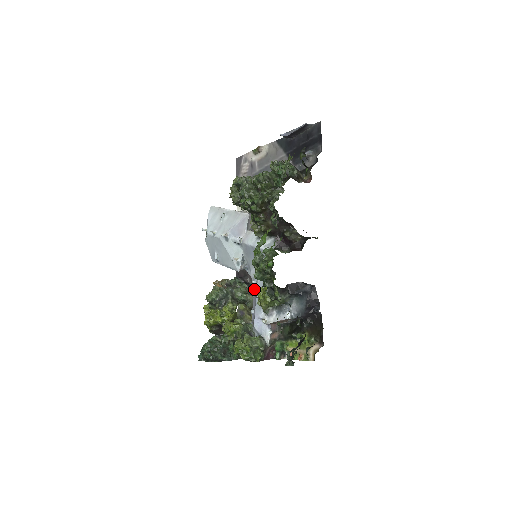
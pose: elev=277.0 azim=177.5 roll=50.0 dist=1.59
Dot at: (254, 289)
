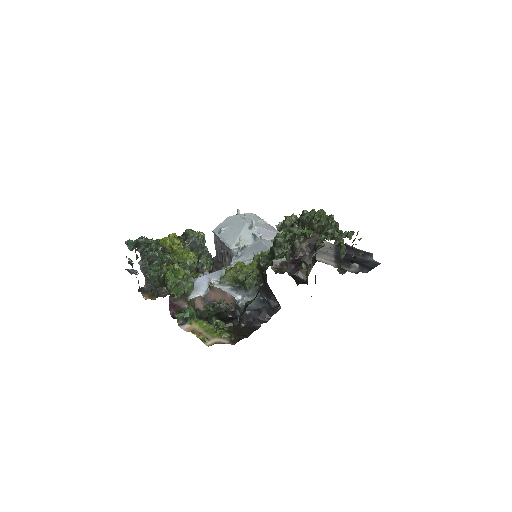
Dot at: occluded
